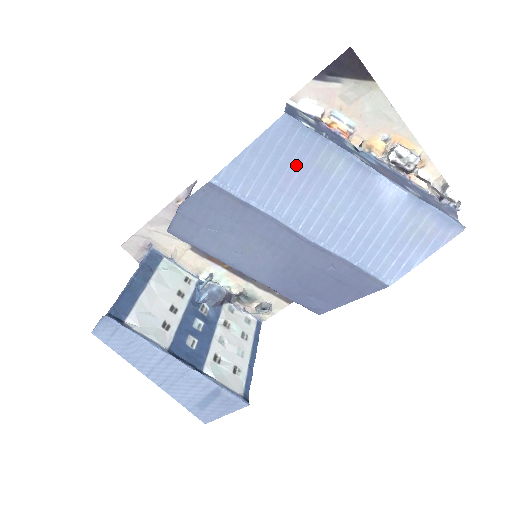
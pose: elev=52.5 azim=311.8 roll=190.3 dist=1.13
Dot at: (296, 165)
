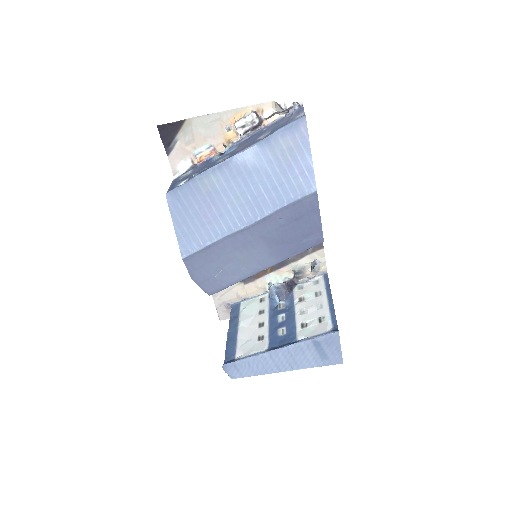
Dot at: (199, 205)
